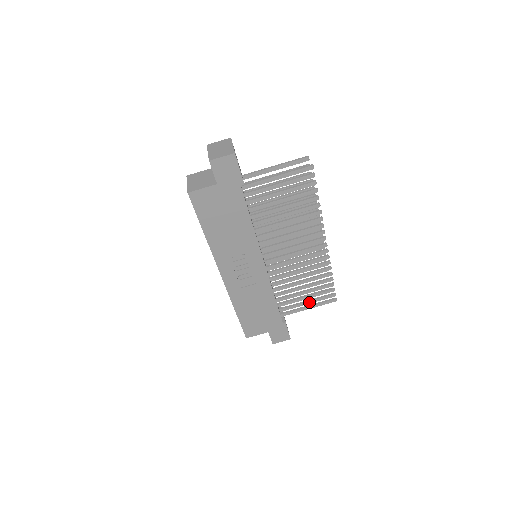
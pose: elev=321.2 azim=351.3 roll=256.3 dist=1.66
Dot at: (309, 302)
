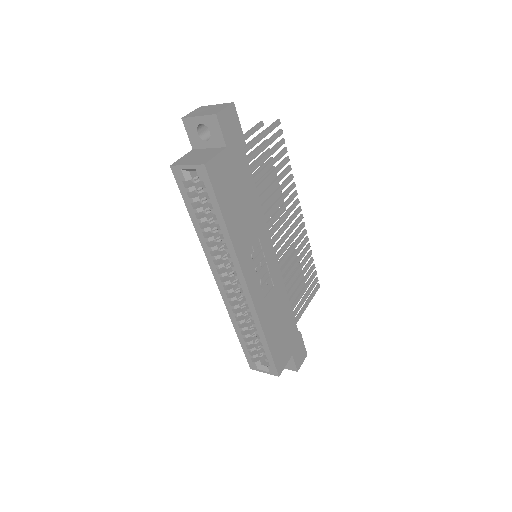
Dot at: (305, 297)
